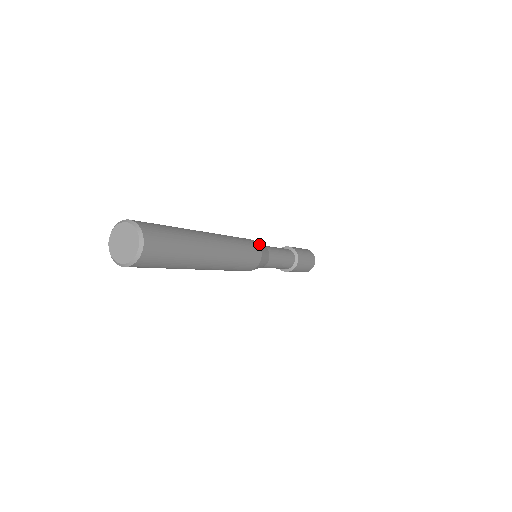
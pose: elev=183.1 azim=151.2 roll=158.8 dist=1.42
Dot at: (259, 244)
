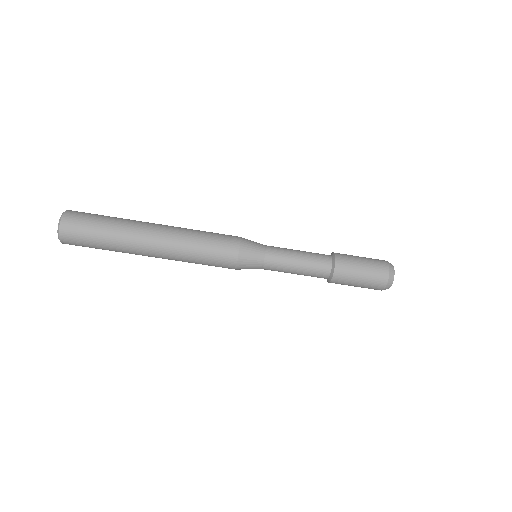
Dot at: occluded
